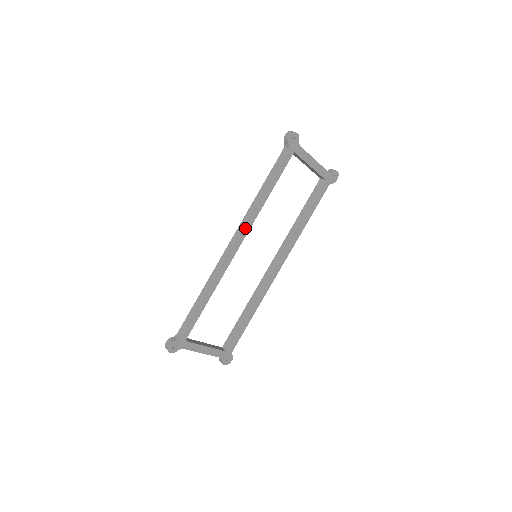
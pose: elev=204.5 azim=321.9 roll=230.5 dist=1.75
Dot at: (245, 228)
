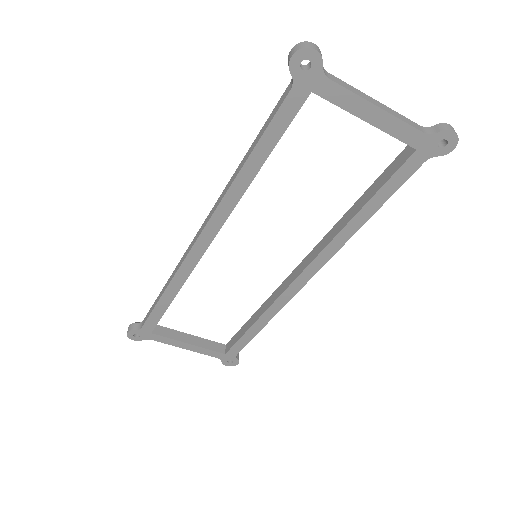
Dot at: (215, 218)
